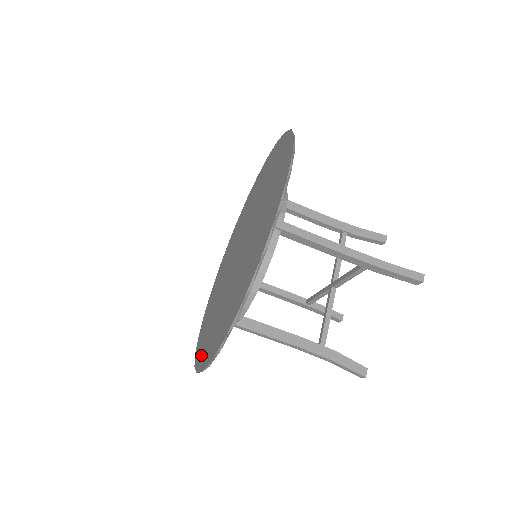
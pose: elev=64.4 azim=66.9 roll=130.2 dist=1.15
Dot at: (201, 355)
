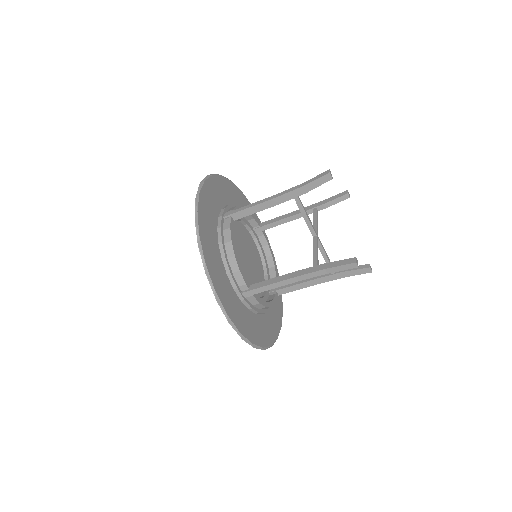
Dot at: occluded
